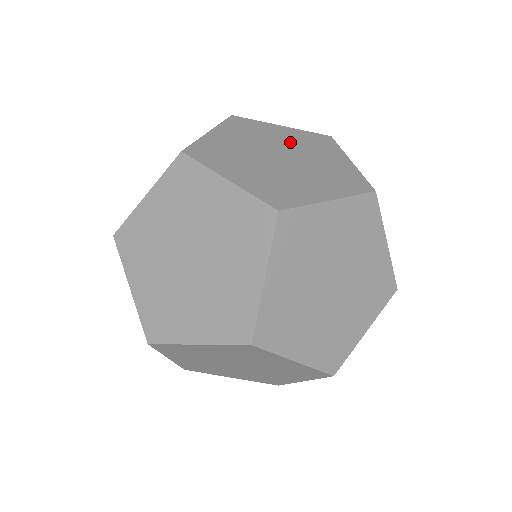
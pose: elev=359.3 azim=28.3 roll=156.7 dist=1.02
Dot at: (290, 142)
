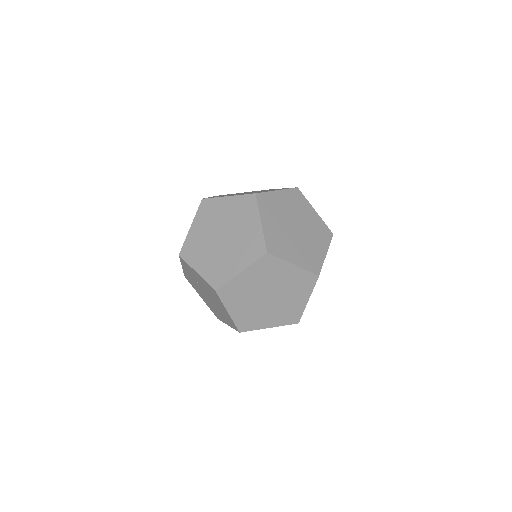
Dot at: occluded
